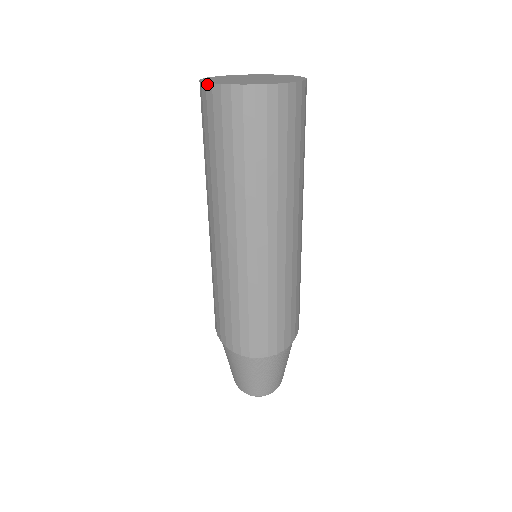
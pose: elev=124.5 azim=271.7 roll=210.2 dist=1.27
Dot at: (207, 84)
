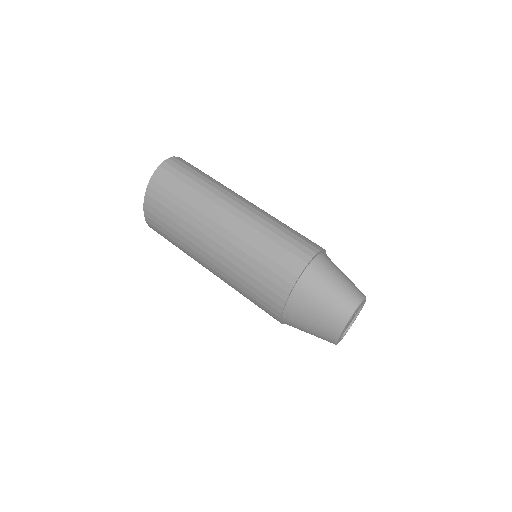
Dot at: (149, 184)
